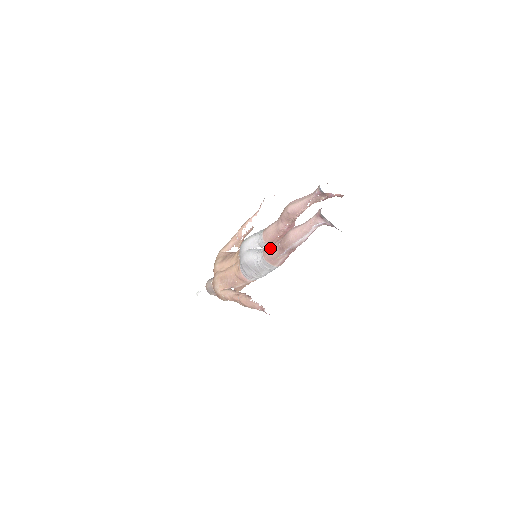
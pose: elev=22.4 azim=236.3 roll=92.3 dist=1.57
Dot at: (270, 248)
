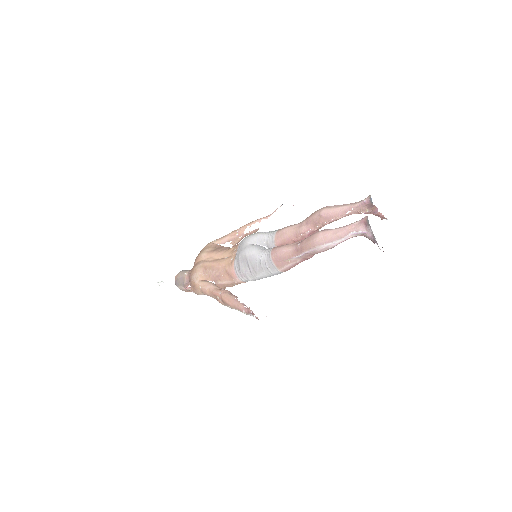
Dot at: (284, 247)
